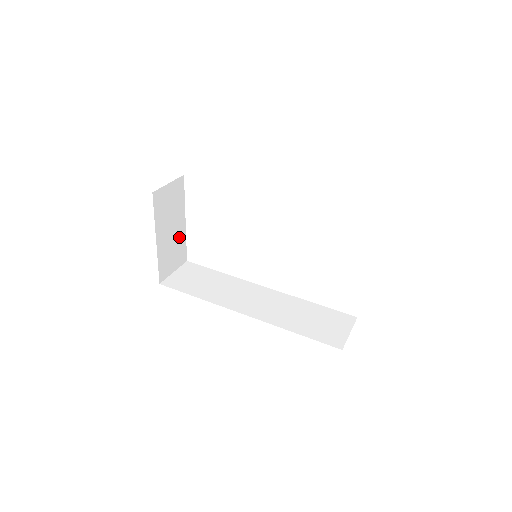
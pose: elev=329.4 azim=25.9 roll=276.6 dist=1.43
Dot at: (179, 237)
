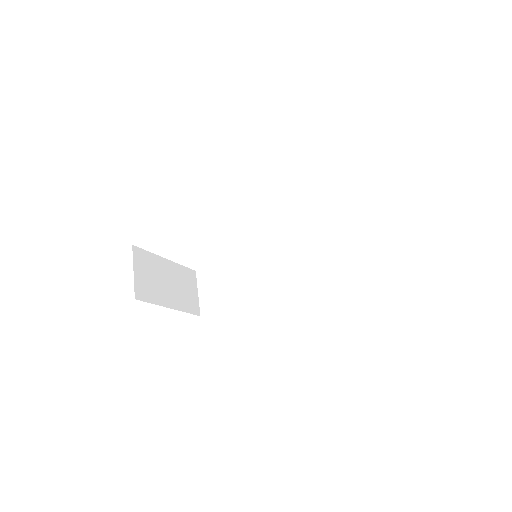
Dot at: (176, 274)
